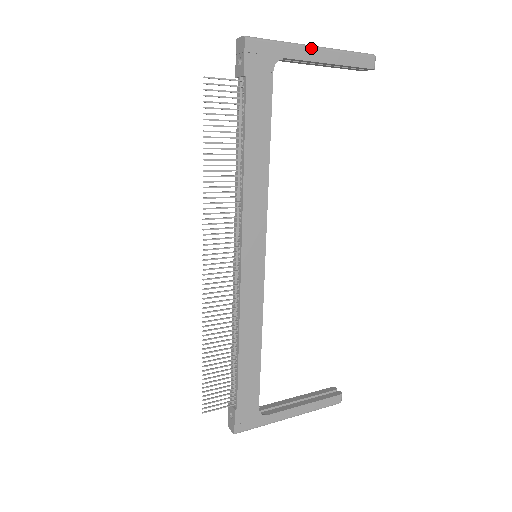
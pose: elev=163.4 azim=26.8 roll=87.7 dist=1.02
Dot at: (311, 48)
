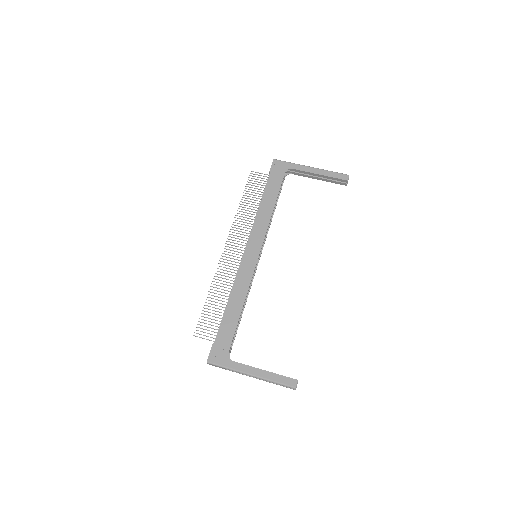
Dot at: (308, 167)
